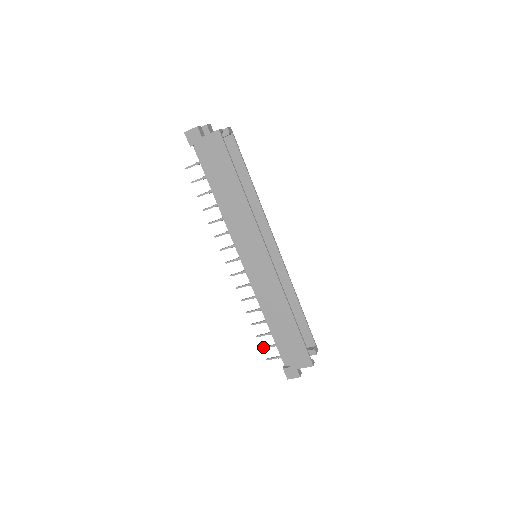
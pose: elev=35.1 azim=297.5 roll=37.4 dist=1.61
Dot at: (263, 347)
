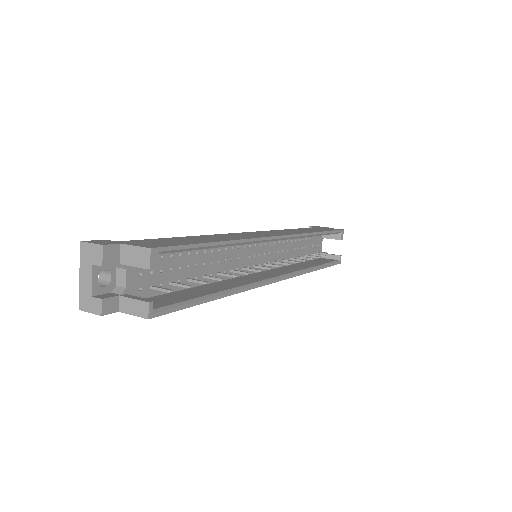
Dot at: occluded
